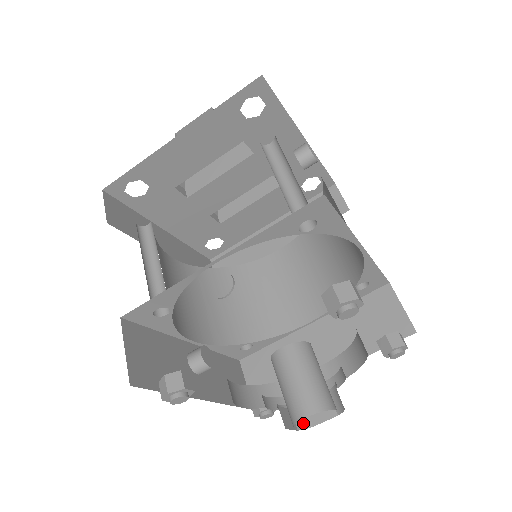
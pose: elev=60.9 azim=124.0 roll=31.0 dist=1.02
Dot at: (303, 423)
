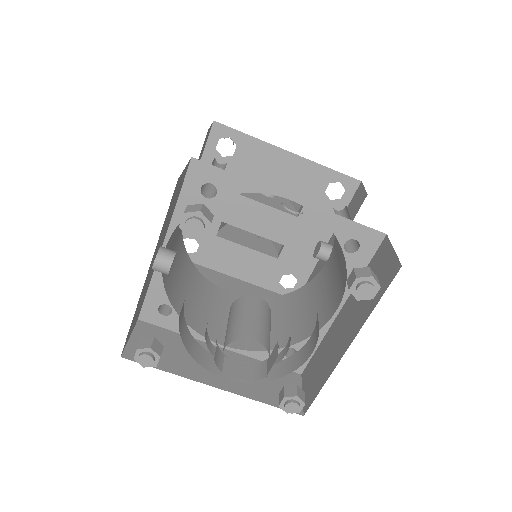
Dot at: (218, 362)
